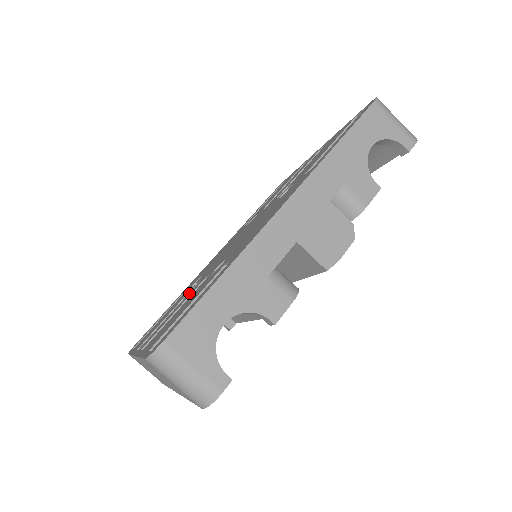
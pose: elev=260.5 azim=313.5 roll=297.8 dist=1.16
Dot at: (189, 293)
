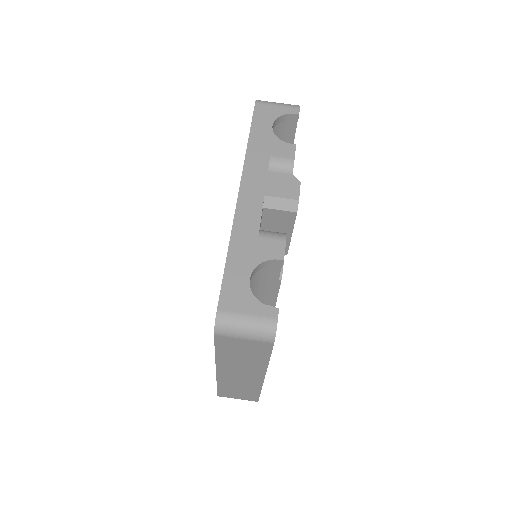
Dot at: occluded
